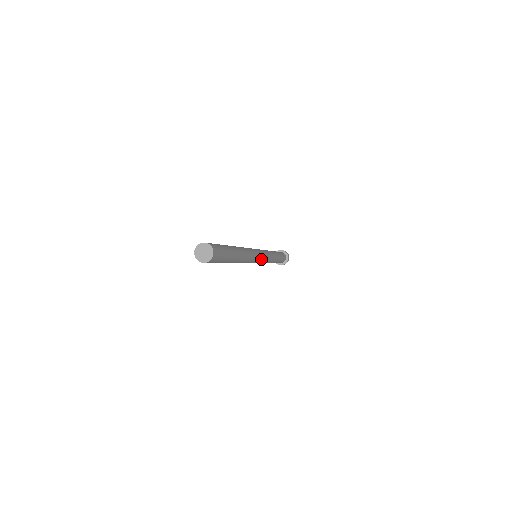
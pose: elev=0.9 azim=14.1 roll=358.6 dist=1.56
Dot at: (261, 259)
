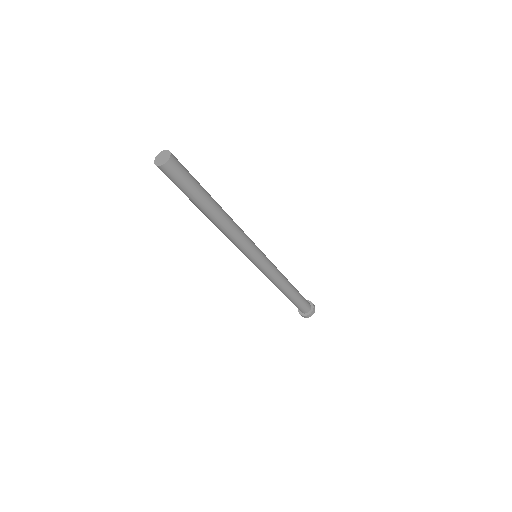
Dot at: (261, 251)
